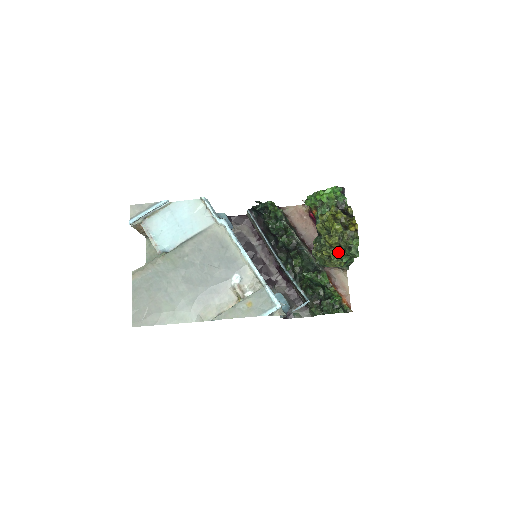
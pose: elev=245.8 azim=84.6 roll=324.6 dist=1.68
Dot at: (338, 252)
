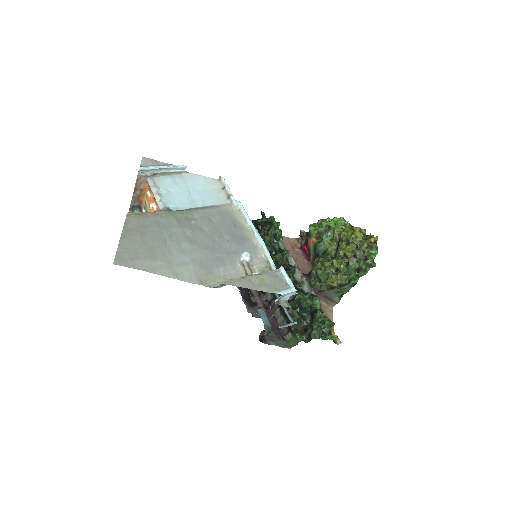
Dot at: (350, 263)
